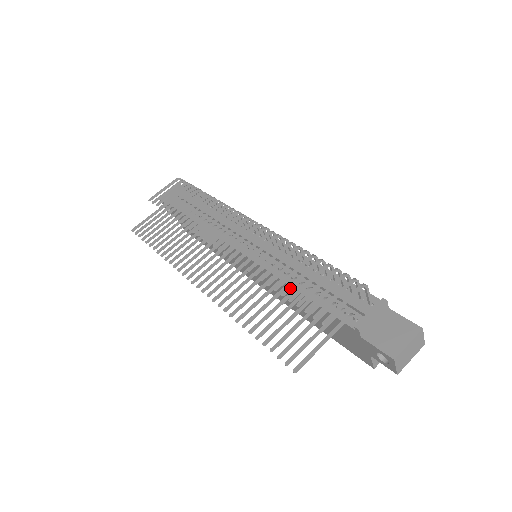
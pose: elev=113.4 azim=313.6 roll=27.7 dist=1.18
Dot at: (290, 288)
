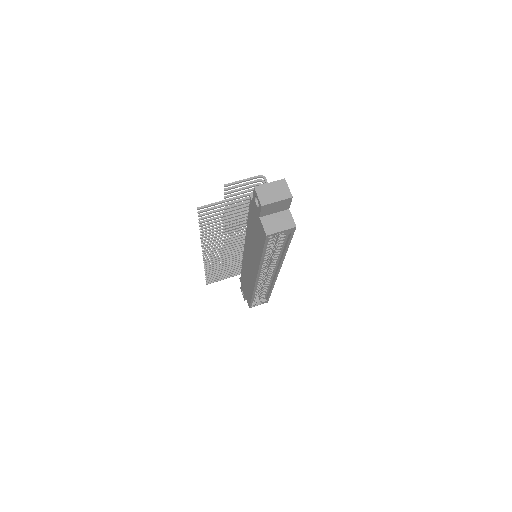
Dot at: occluded
